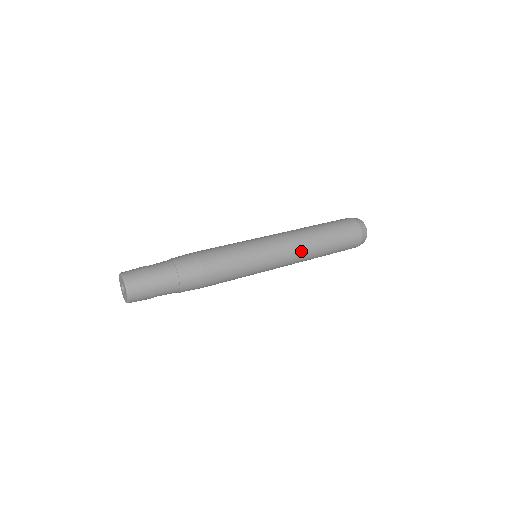
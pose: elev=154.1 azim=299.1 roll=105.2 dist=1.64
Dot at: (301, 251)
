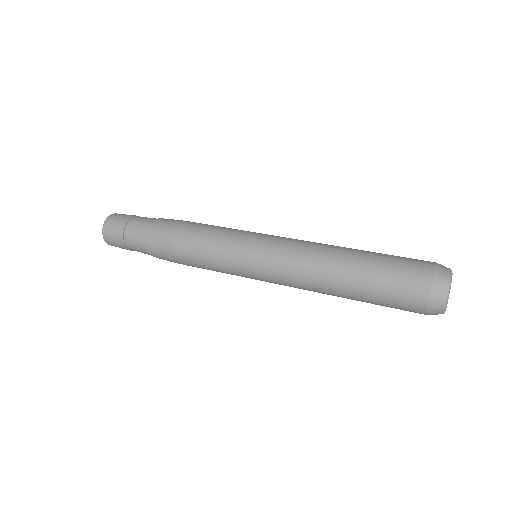
Dot at: (305, 272)
